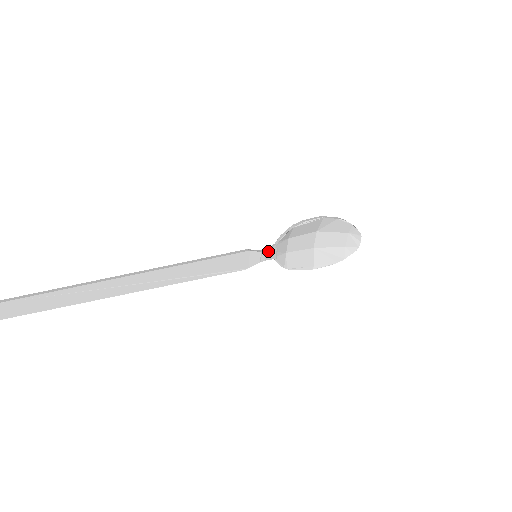
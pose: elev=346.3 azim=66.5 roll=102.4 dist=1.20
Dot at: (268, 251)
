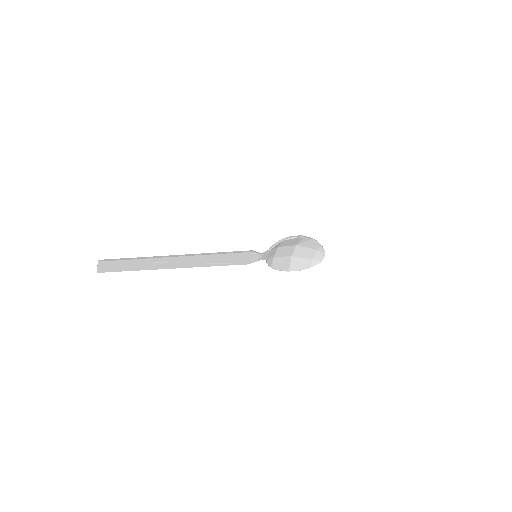
Dot at: (264, 254)
